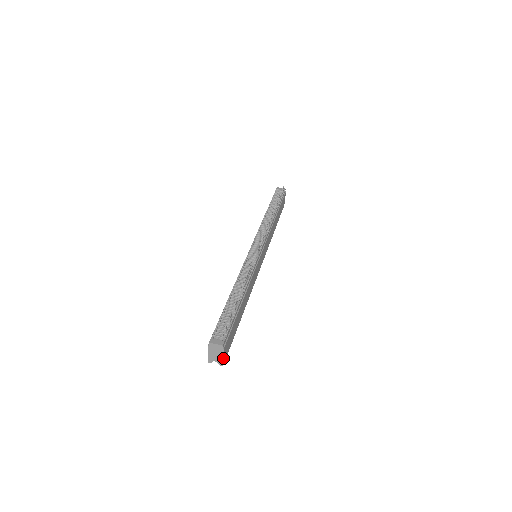
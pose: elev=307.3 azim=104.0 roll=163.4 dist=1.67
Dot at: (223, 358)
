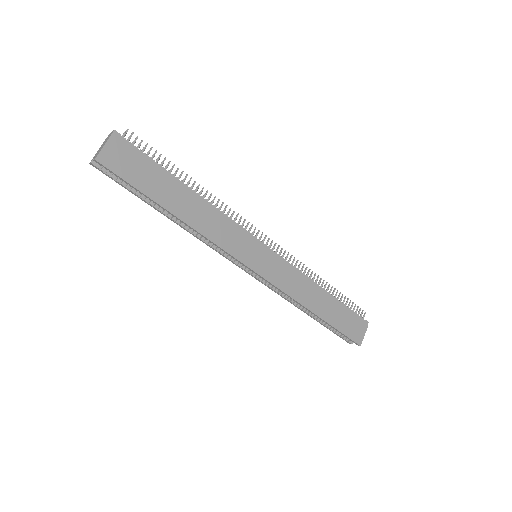
Dot at: (103, 148)
